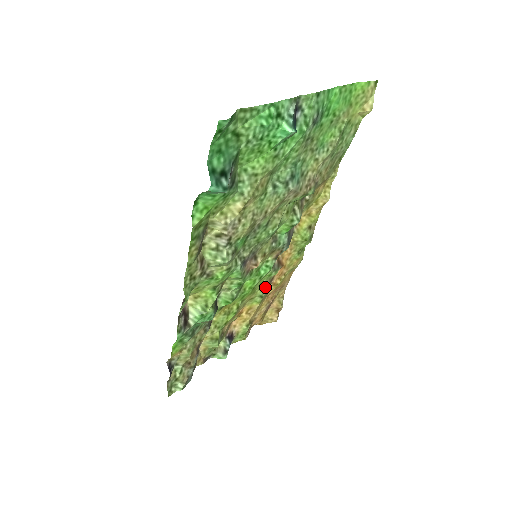
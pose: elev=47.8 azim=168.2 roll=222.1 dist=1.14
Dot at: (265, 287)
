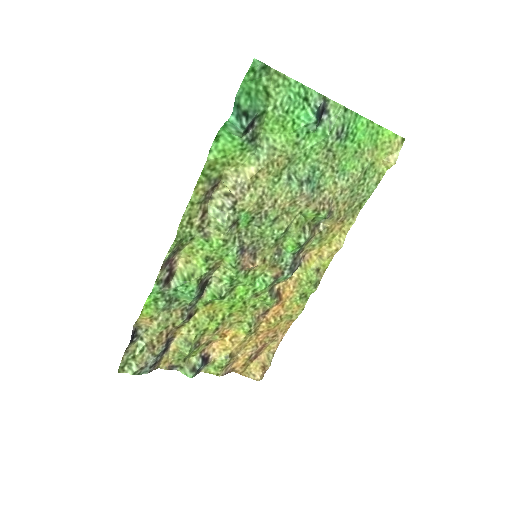
Dot at: (257, 317)
